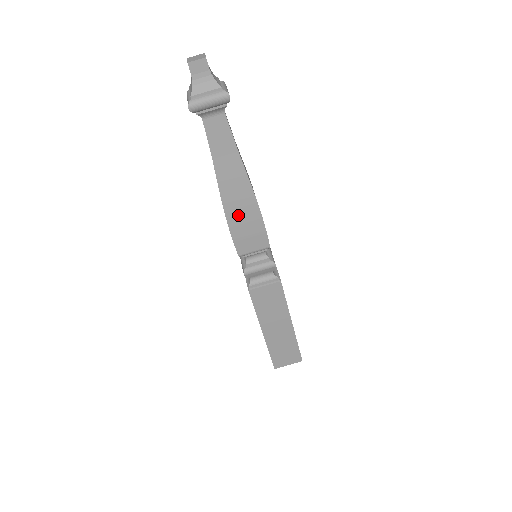
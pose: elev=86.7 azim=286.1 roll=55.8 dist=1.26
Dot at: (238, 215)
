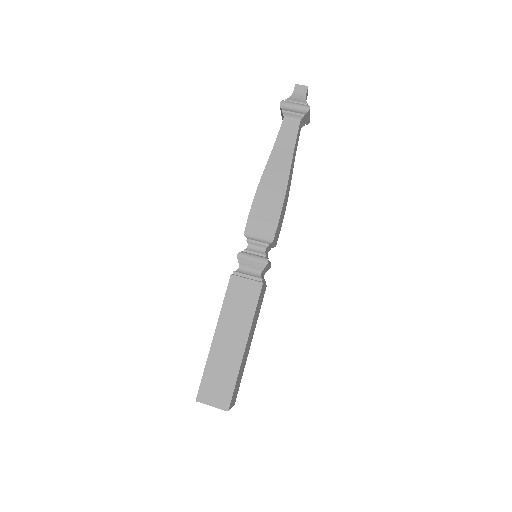
Dot at: (265, 196)
